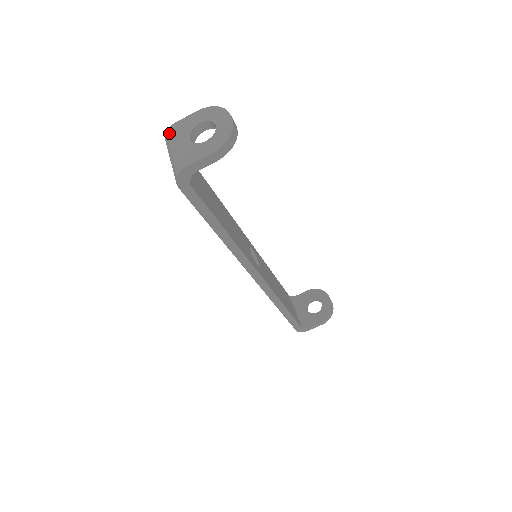
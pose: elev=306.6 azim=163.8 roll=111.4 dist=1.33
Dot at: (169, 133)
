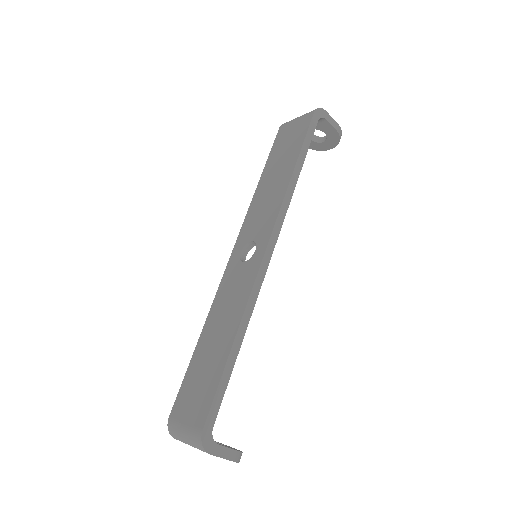
Dot at: occluded
